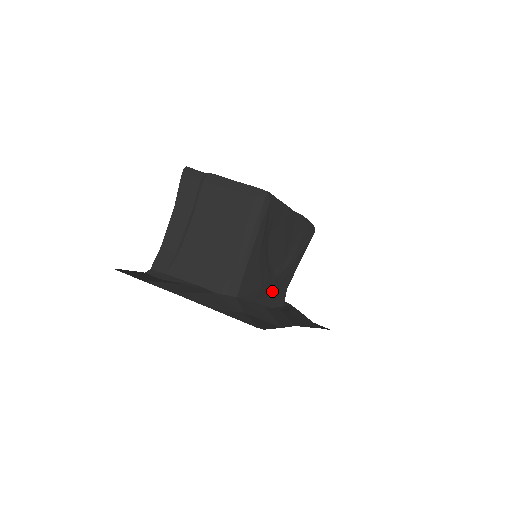
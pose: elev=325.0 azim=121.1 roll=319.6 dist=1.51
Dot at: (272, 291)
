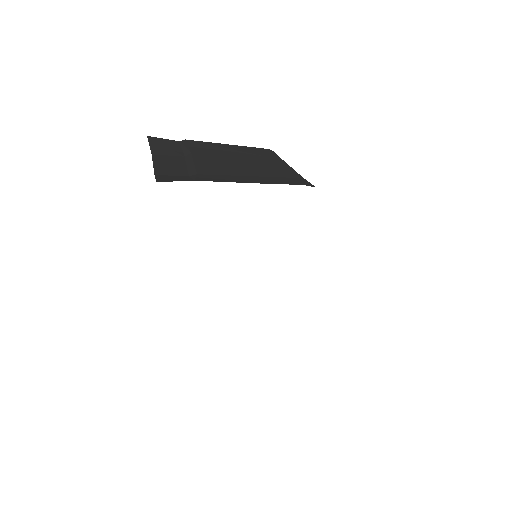
Dot at: occluded
